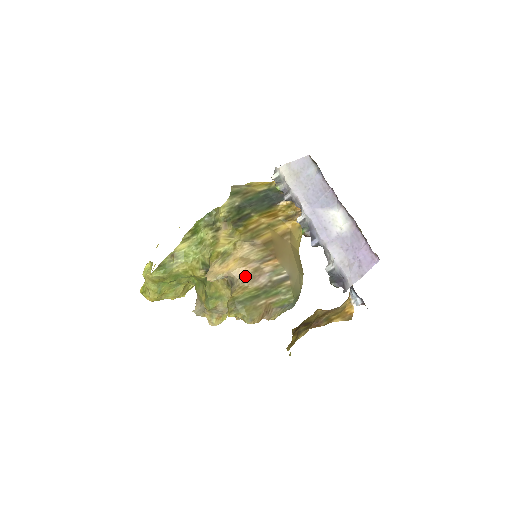
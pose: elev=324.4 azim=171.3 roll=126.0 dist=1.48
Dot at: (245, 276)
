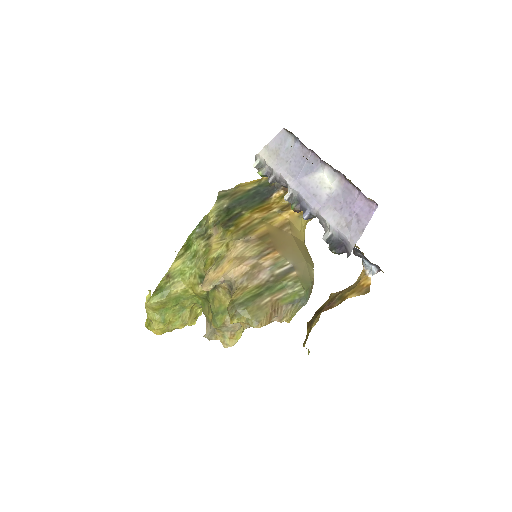
Dot at: (243, 275)
